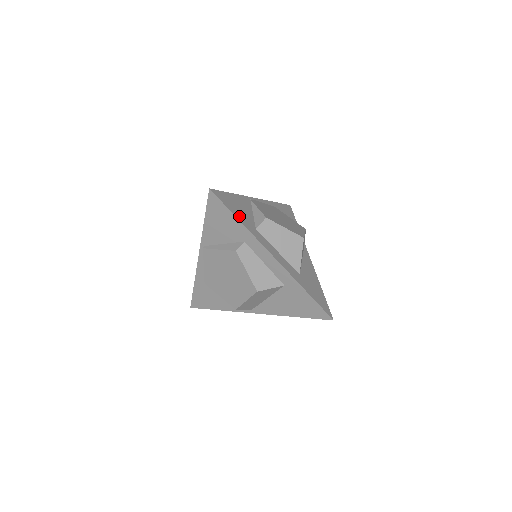
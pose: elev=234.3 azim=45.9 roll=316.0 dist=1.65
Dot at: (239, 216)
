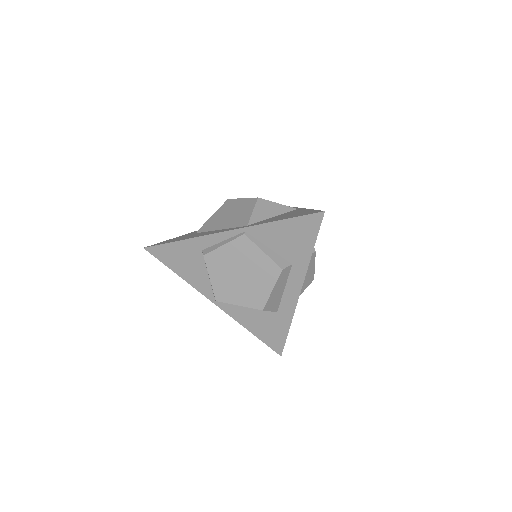
Dot at: occluded
